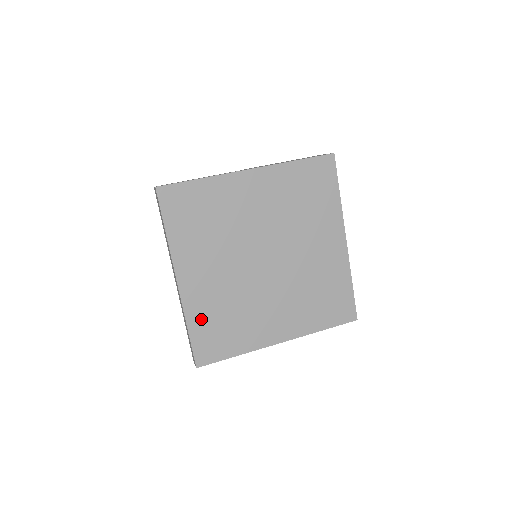
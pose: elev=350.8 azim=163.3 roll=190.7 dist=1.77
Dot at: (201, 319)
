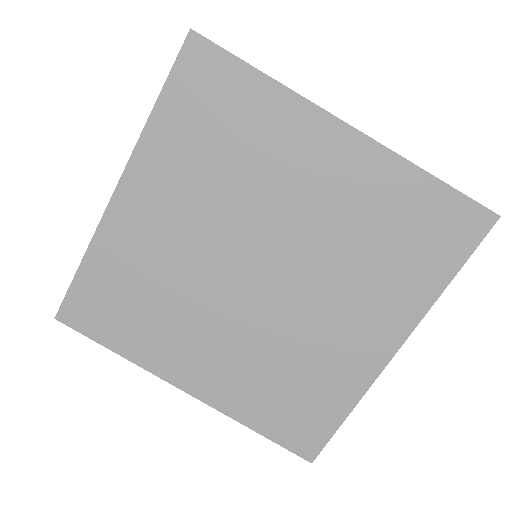
Dot at: (108, 266)
